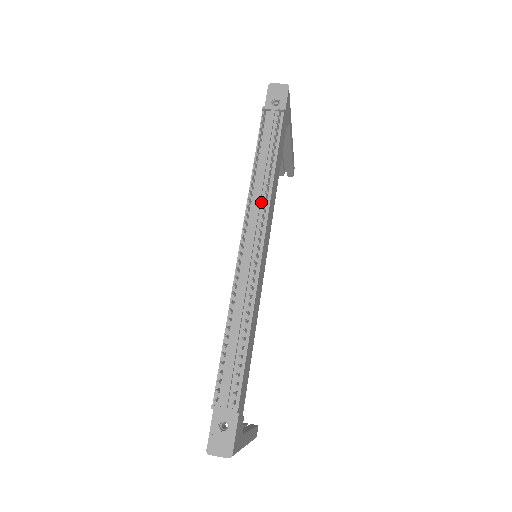
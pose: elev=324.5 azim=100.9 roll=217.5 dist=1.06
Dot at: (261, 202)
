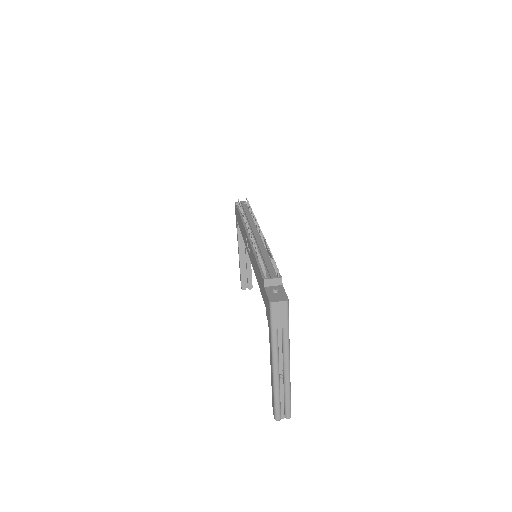
Dot at: occluded
